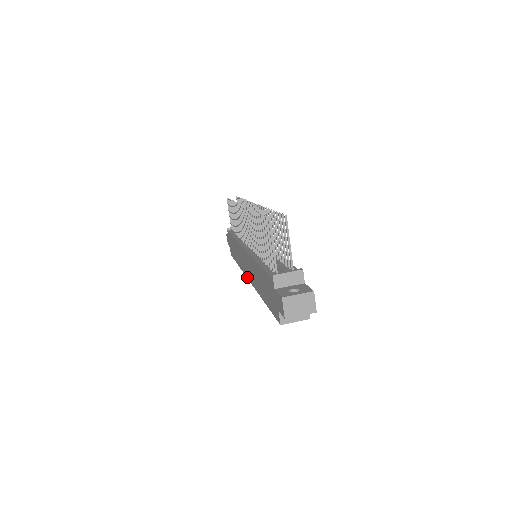
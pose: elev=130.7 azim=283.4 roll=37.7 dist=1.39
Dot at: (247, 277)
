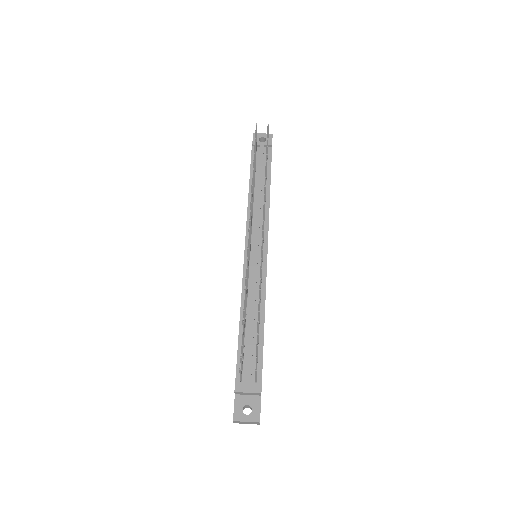
Dot at: occluded
